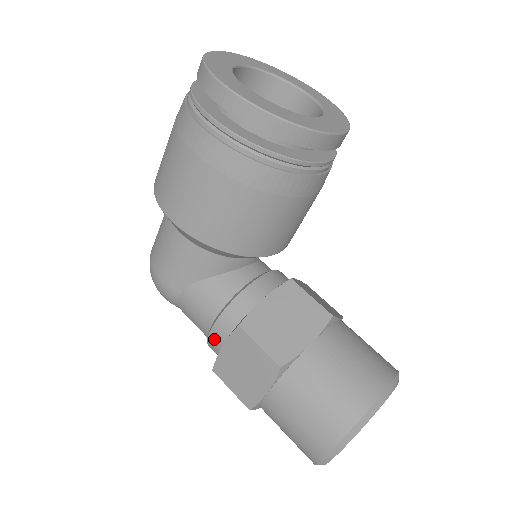
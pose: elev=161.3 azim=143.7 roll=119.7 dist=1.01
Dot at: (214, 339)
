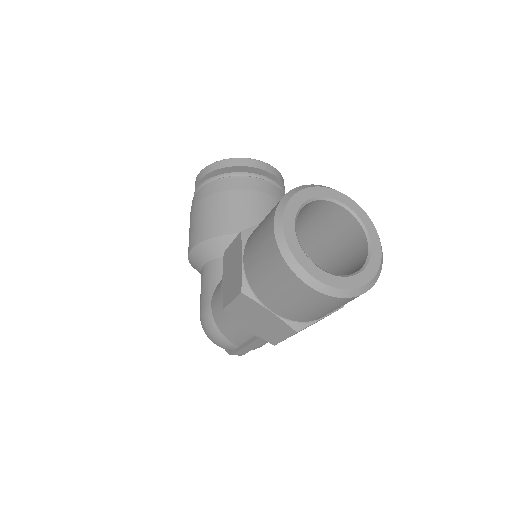
Dot at: occluded
